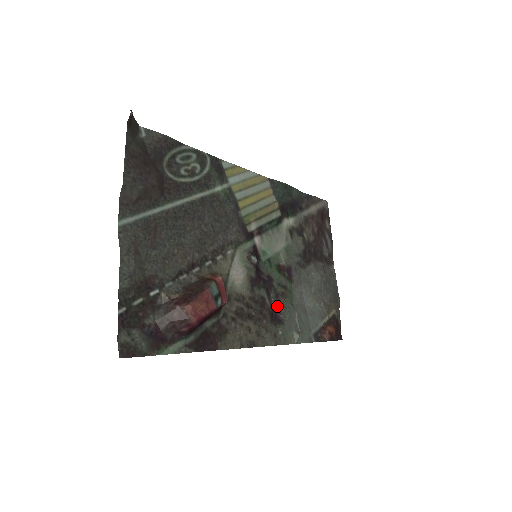
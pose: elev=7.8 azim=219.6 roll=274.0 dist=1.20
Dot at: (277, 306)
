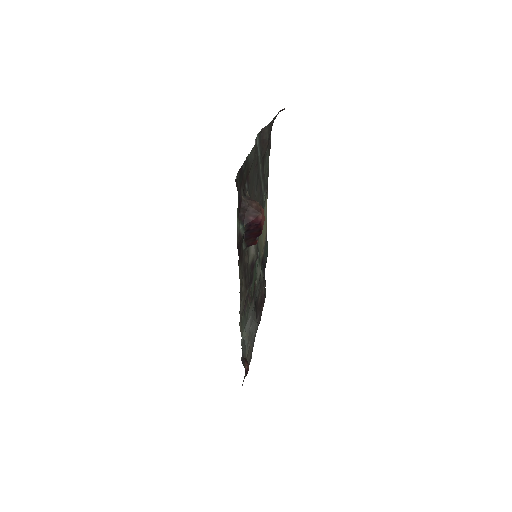
Dot at: (246, 301)
